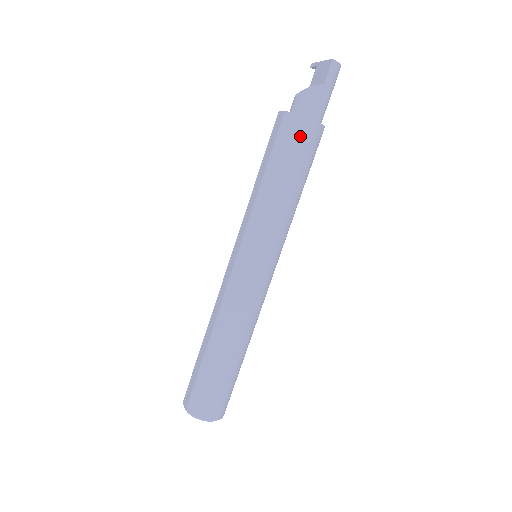
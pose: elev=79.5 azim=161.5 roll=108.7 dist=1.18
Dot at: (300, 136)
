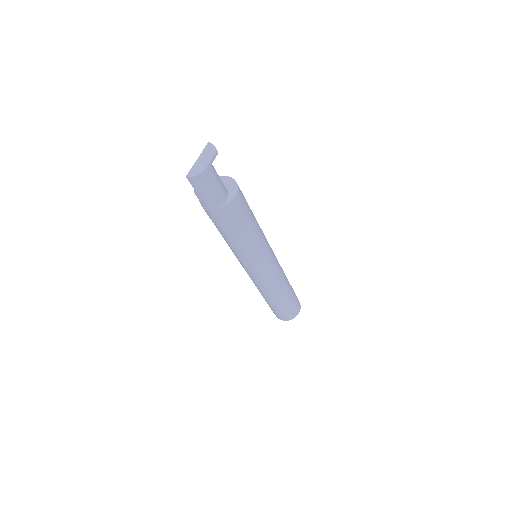
Dot at: (210, 216)
